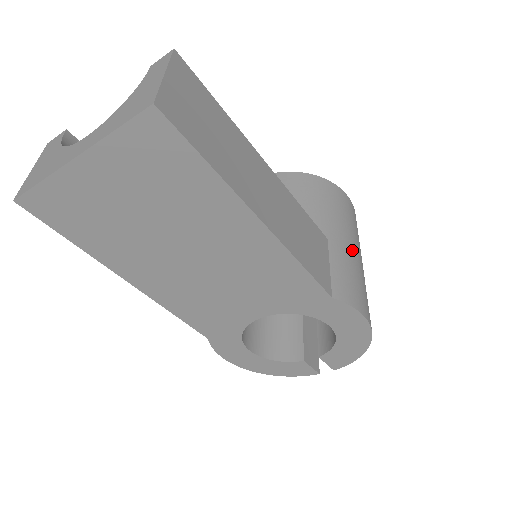
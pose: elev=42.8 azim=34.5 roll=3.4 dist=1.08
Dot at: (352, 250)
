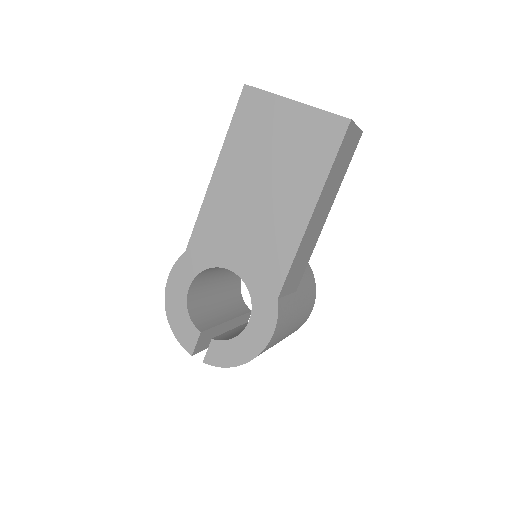
Dot at: (296, 316)
